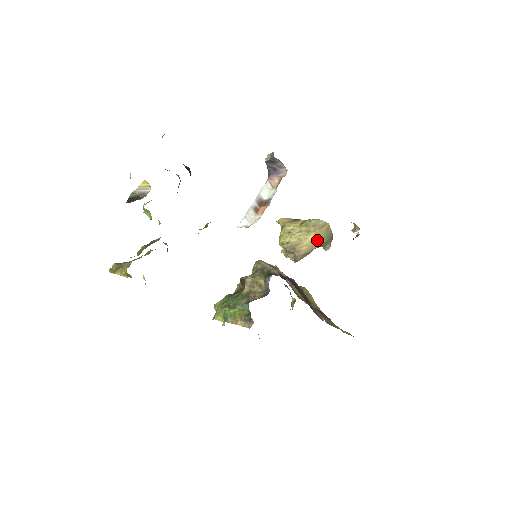
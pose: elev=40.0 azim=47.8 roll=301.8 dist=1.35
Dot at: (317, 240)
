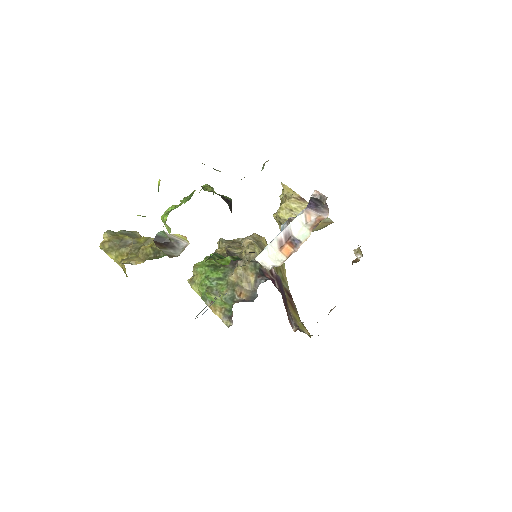
Dot at: (315, 228)
